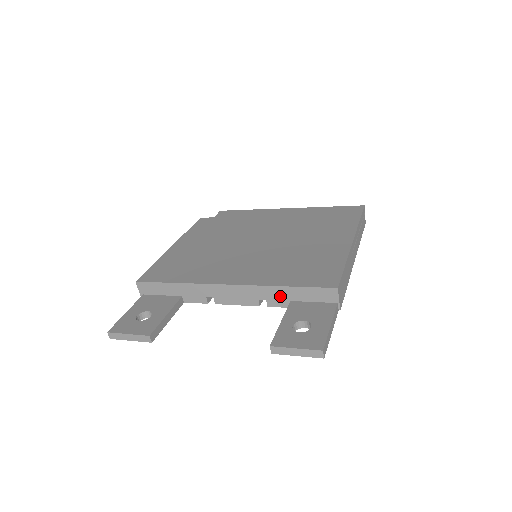
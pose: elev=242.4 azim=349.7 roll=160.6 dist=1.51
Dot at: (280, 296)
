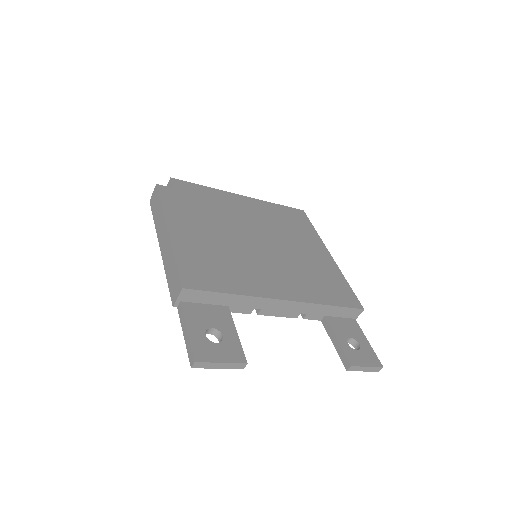
Dot at: (320, 312)
